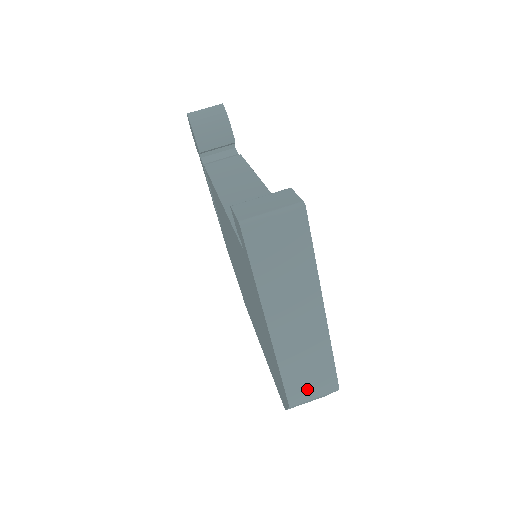
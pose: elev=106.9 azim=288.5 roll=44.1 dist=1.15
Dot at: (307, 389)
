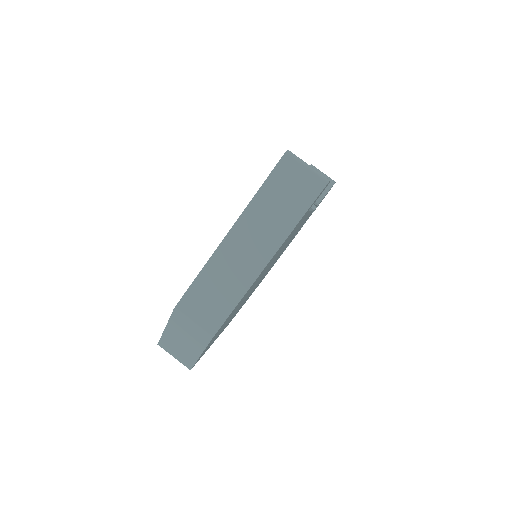
Dot at: (198, 309)
